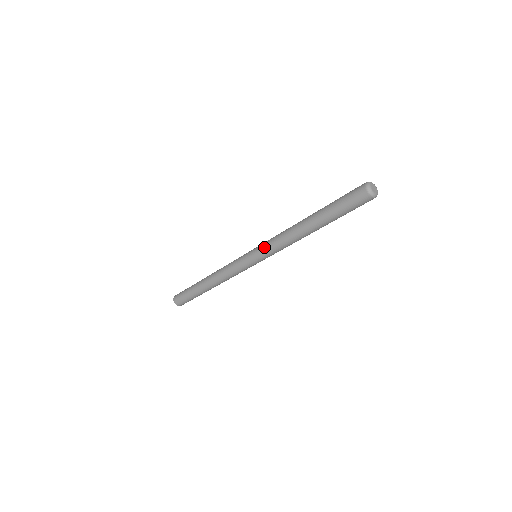
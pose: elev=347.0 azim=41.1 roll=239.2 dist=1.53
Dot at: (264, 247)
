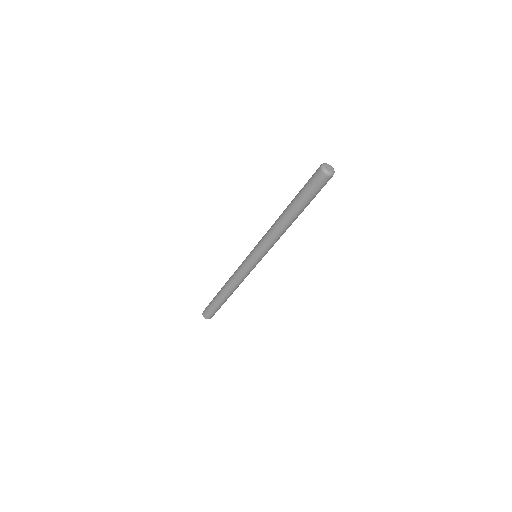
Dot at: (261, 249)
